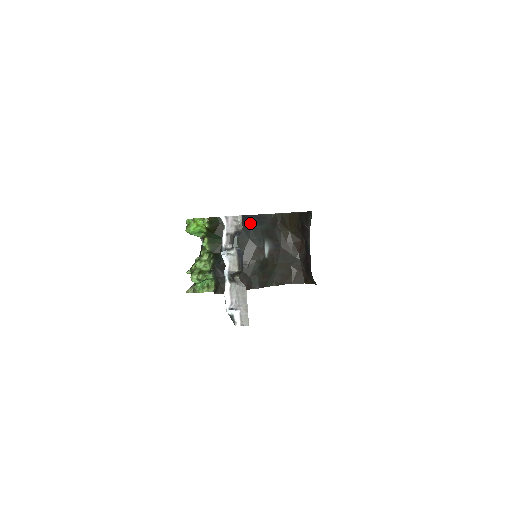
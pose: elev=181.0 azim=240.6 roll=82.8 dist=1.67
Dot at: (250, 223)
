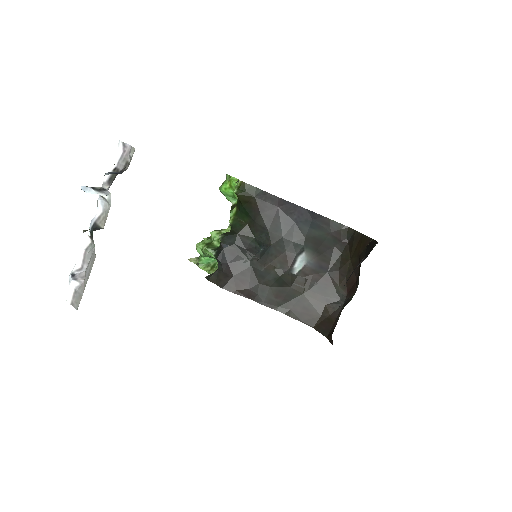
Dot at: (297, 218)
